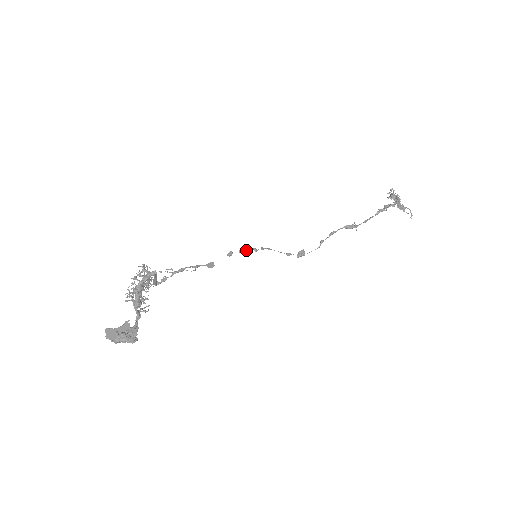
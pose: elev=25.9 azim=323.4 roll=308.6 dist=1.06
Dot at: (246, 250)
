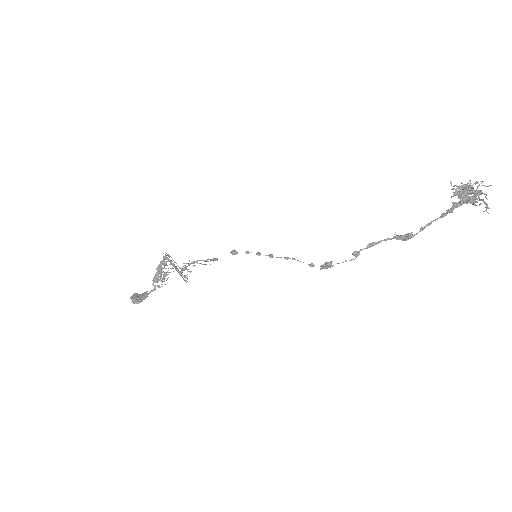
Dot at: (256, 253)
